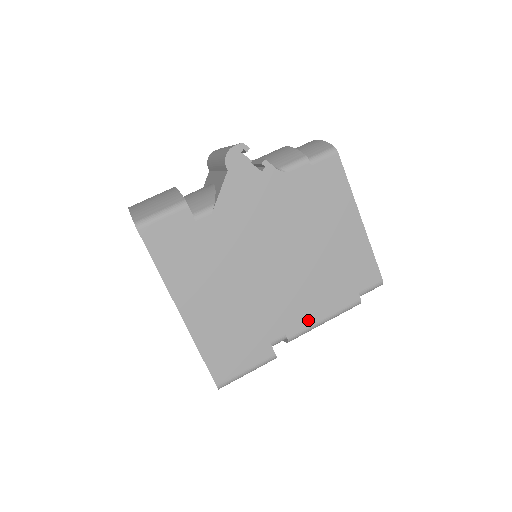
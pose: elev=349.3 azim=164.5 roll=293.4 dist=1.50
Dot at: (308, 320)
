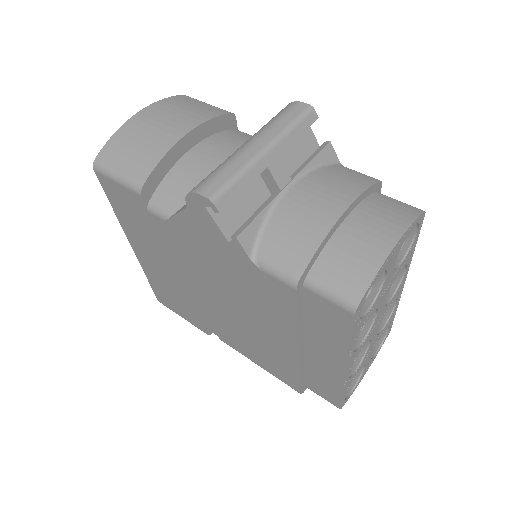
Dot at: (242, 351)
